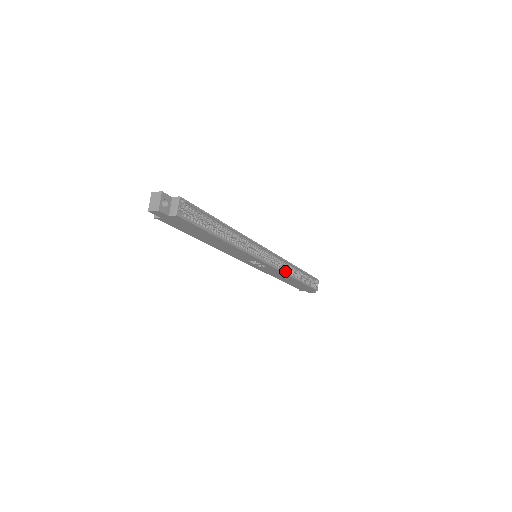
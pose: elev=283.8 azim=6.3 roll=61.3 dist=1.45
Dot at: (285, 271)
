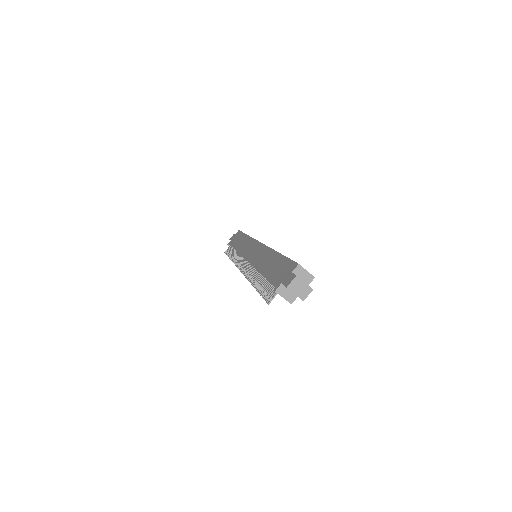
Dot at: occluded
